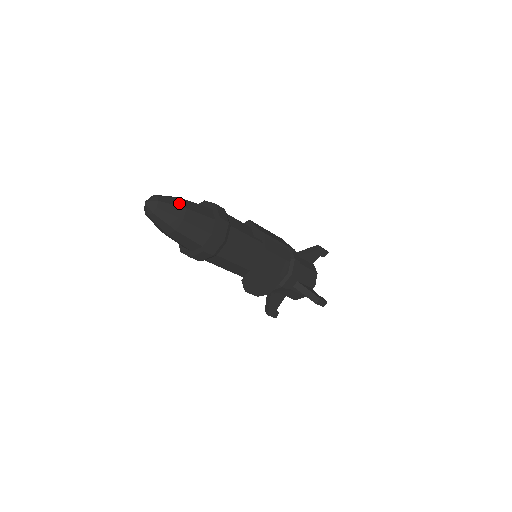
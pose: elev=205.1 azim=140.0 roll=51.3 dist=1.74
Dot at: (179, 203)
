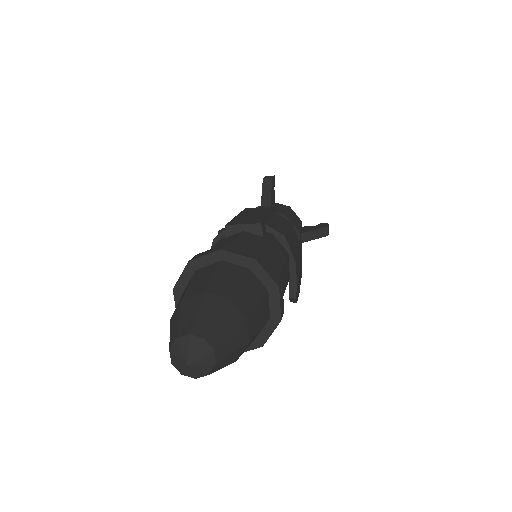
Dot at: (215, 305)
